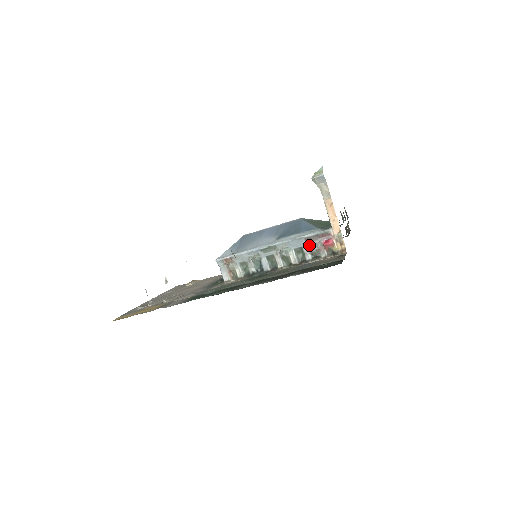
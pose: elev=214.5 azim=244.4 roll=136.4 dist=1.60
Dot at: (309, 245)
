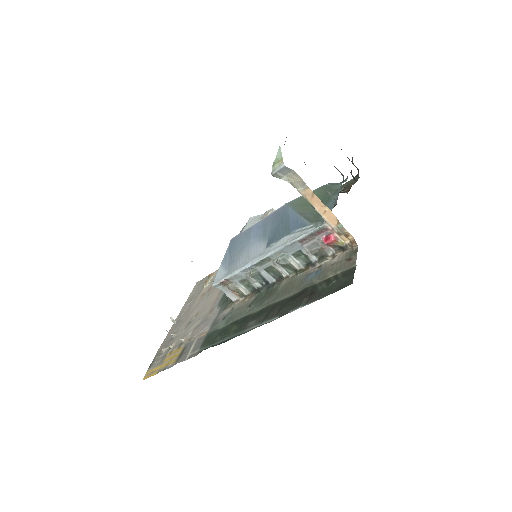
Dot at: (307, 247)
